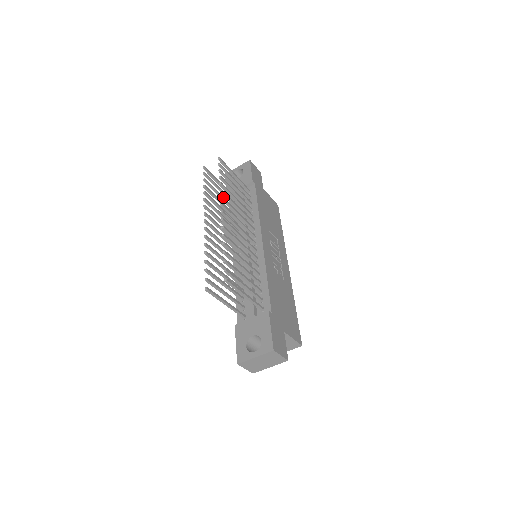
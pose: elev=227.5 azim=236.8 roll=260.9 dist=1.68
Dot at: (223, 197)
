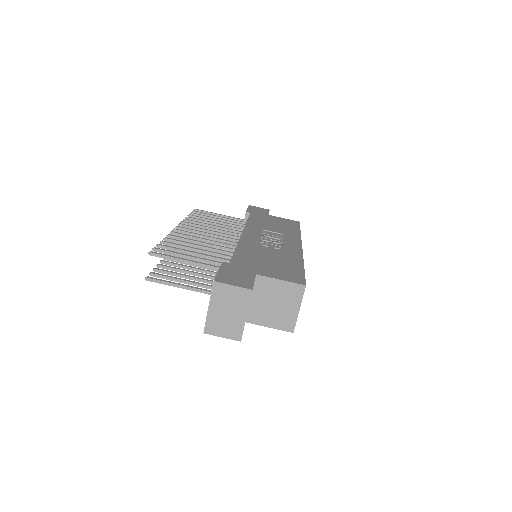
Dot at: (184, 222)
